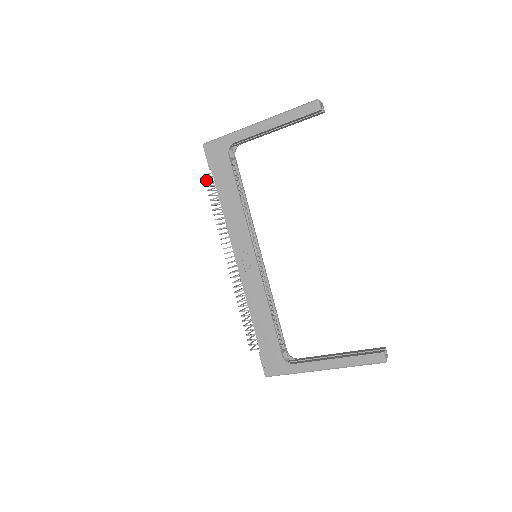
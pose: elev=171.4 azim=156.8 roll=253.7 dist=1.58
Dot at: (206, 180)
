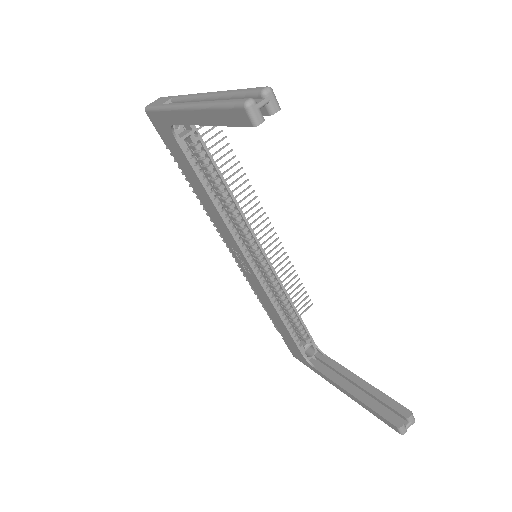
Dot at: (171, 155)
